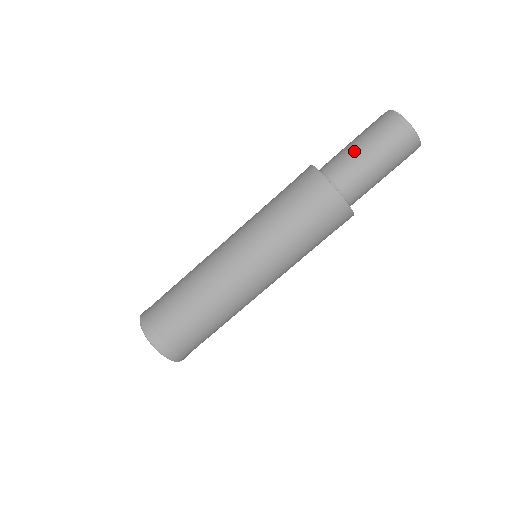
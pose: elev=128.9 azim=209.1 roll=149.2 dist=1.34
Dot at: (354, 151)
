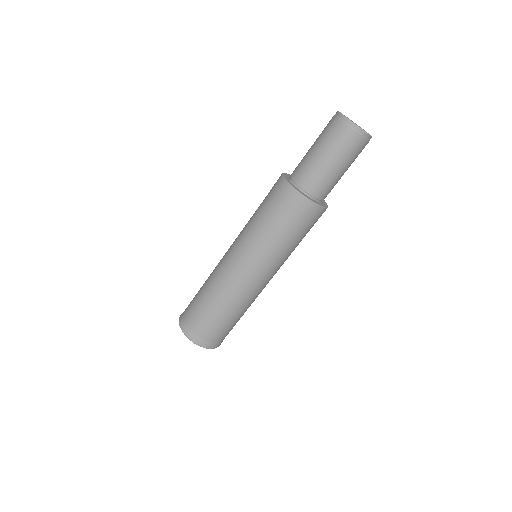
Dot at: (321, 164)
